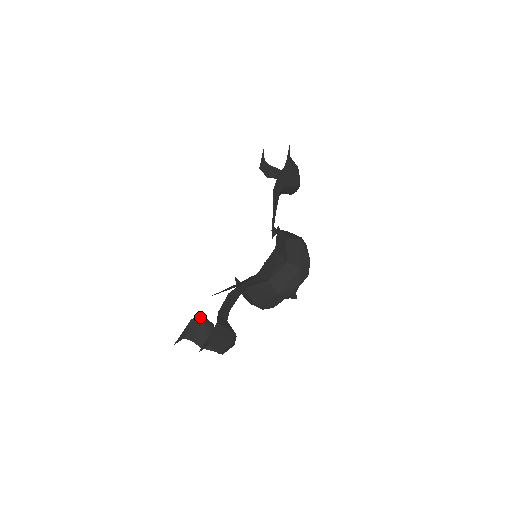
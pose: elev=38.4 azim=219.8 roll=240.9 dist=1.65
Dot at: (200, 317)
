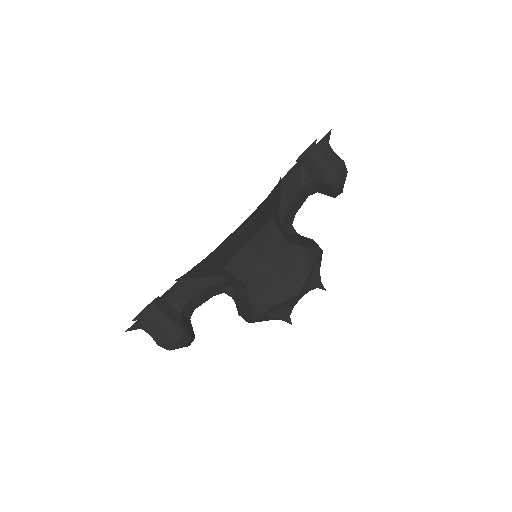
Dot at: occluded
